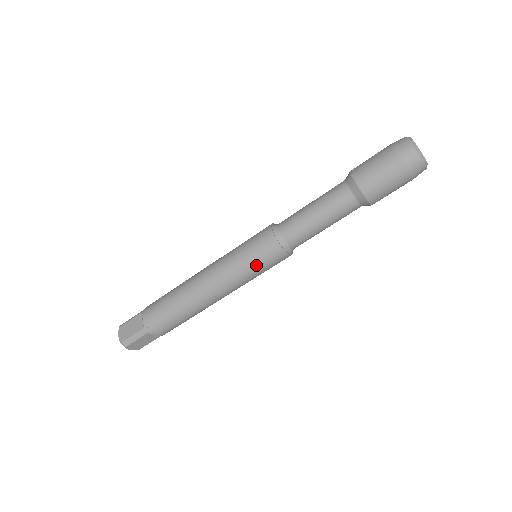
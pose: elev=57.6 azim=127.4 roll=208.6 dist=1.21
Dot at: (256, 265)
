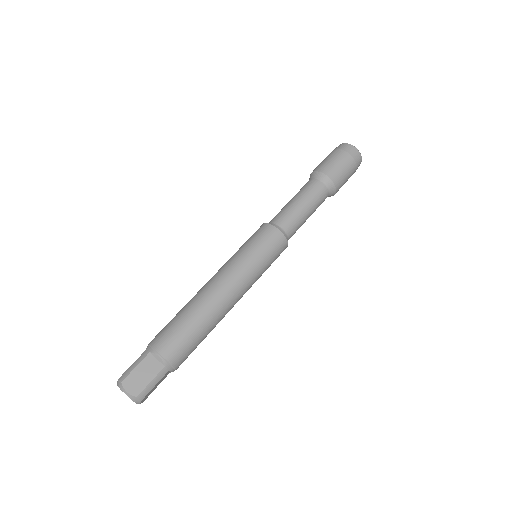
Dot at: (252, 245)
